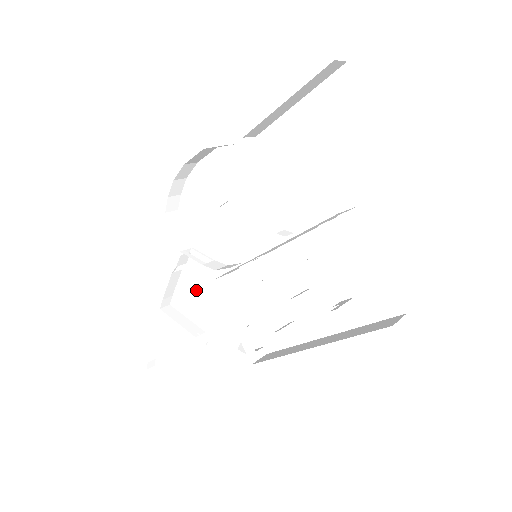
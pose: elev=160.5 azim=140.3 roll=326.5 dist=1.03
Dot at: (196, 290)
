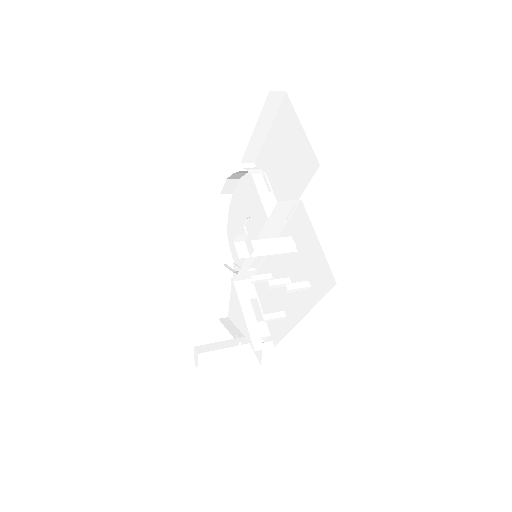
Dot at: (238, 299)
